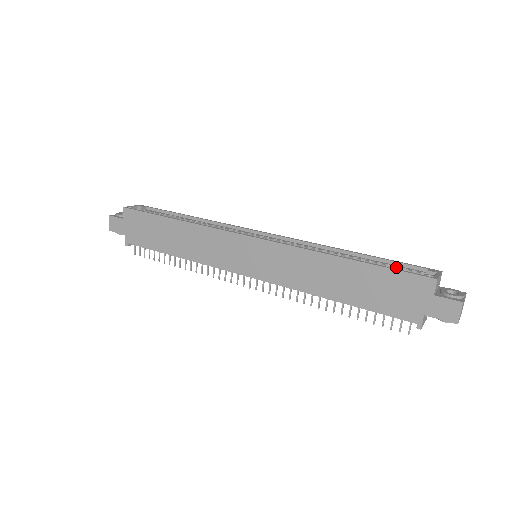
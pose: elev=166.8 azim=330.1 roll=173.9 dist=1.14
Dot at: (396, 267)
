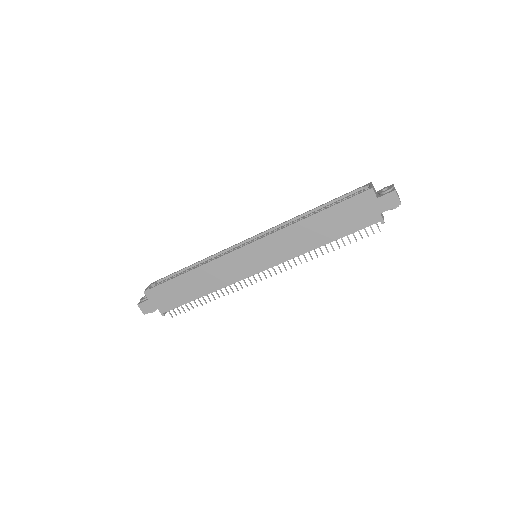
Dot at: (344, 199)
